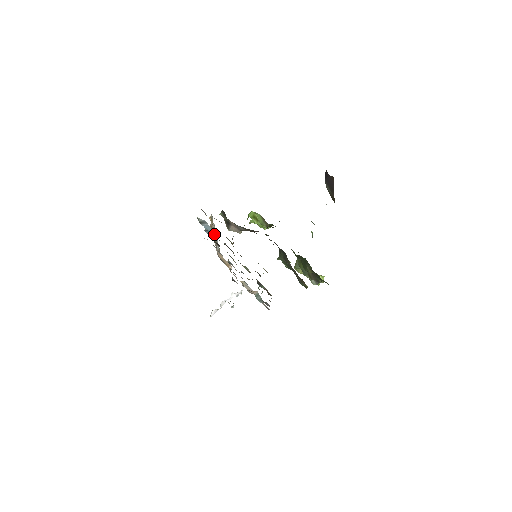
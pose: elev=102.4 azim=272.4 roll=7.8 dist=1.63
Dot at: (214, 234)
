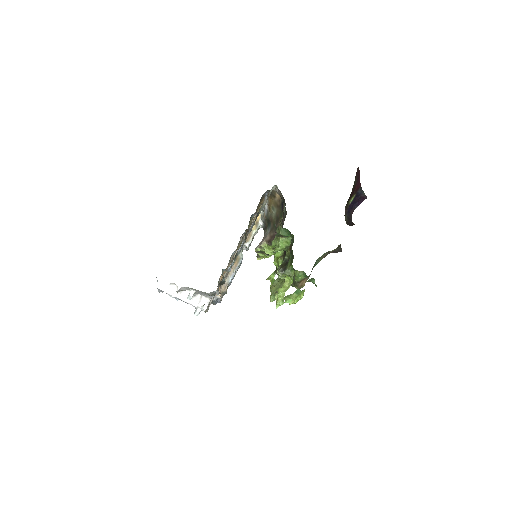
Dot at: (242, 254)
